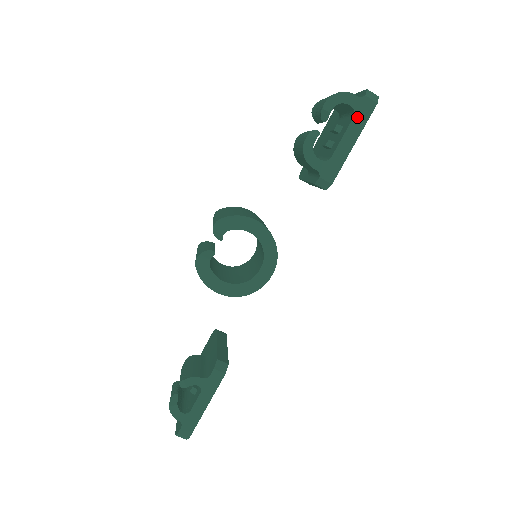
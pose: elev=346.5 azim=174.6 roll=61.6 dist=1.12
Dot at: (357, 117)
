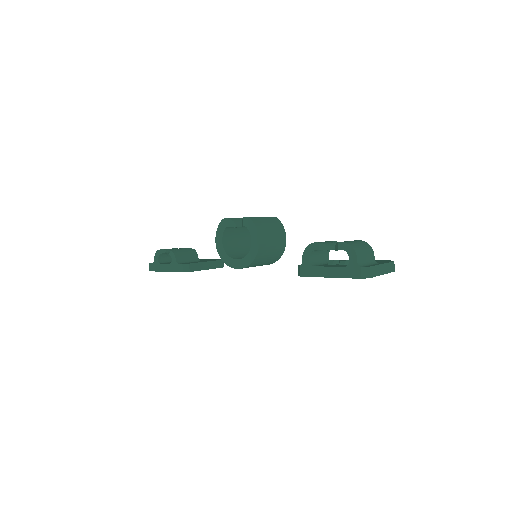
Dot at: (345, 269)
